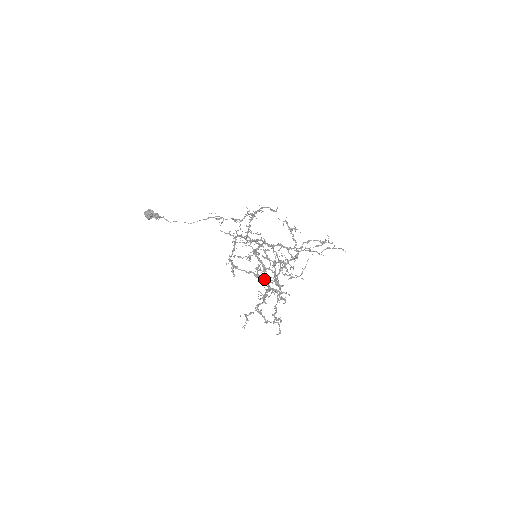
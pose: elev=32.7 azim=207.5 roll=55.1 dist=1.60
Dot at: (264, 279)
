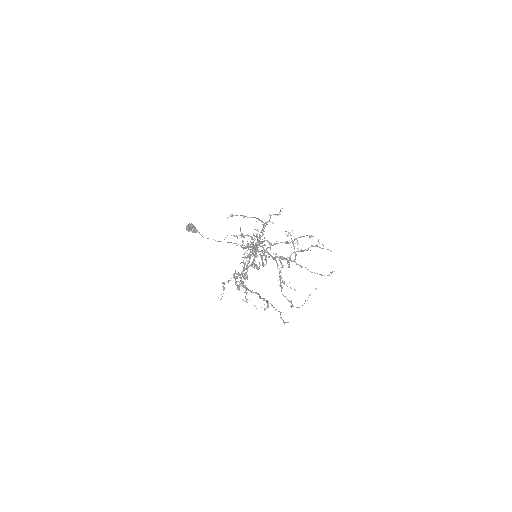
Dot at: occluded
